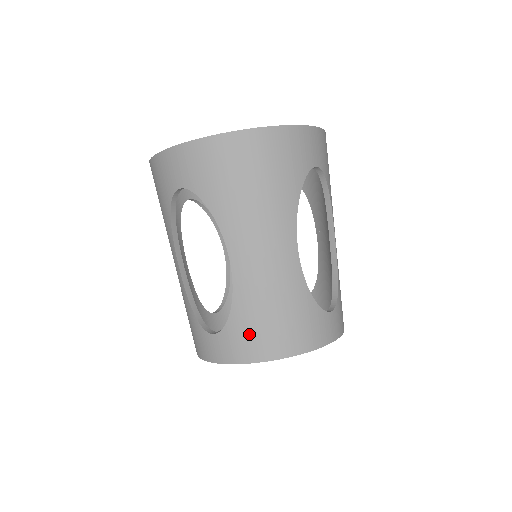
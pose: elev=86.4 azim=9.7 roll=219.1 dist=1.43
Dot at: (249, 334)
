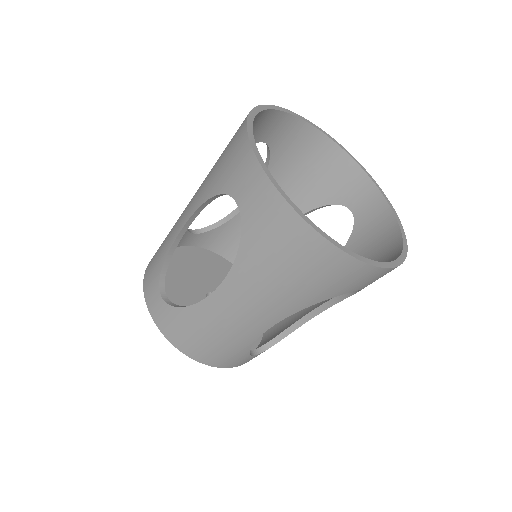
Dot at: (183, 329)
